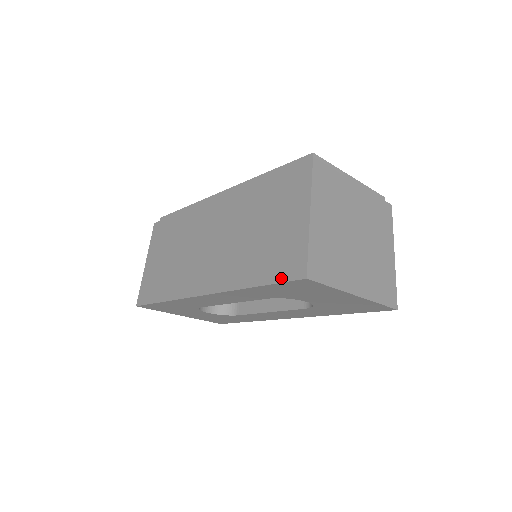
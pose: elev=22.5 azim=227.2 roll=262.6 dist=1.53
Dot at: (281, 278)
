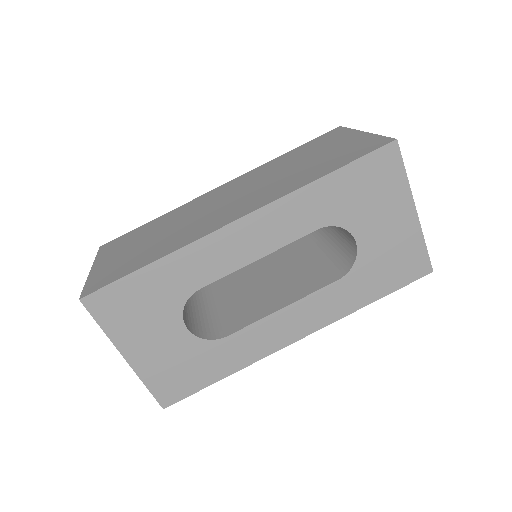
Dot at: (363, 154)
